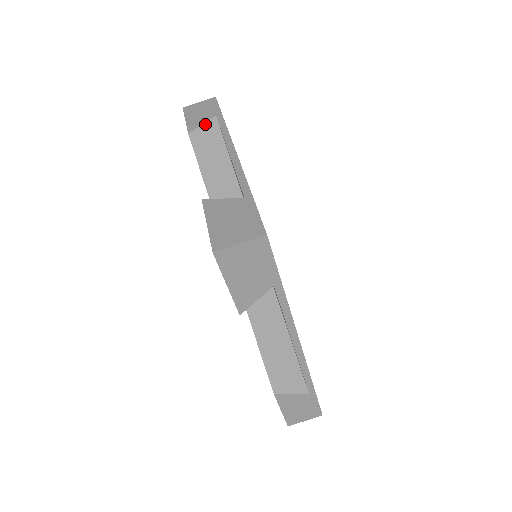
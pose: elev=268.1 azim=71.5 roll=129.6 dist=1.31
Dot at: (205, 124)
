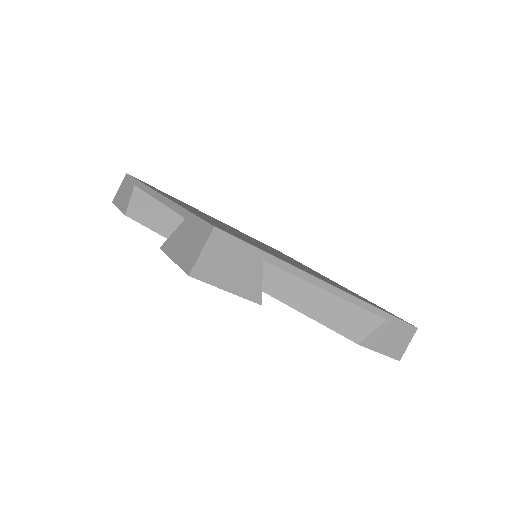
Dot at: (132, 198)
